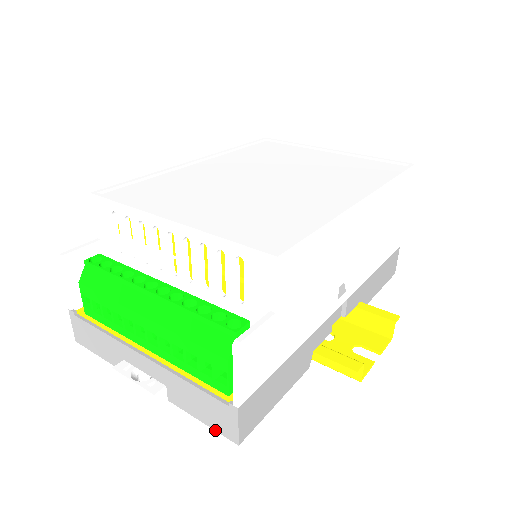
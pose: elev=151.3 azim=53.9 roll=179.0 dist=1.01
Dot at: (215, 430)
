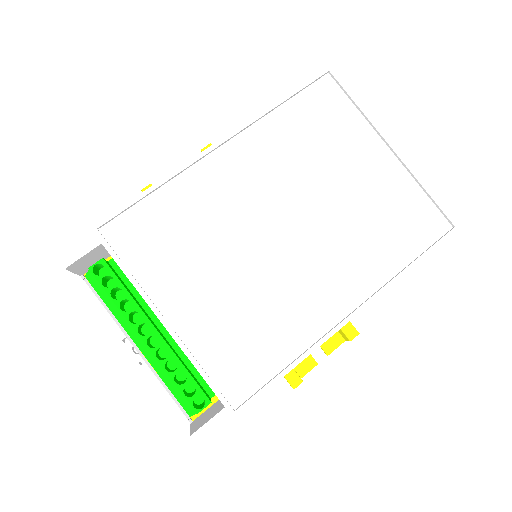
Dot at: occluded
